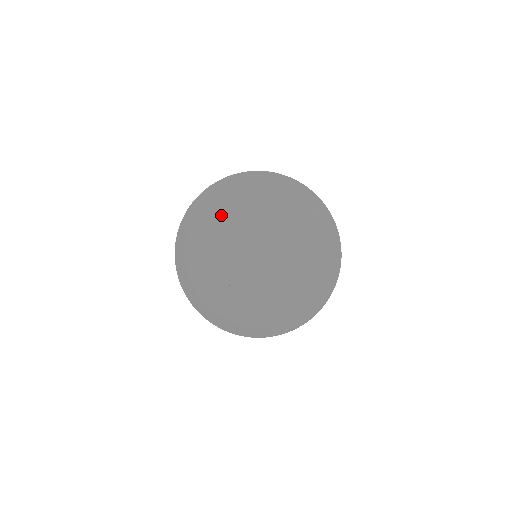
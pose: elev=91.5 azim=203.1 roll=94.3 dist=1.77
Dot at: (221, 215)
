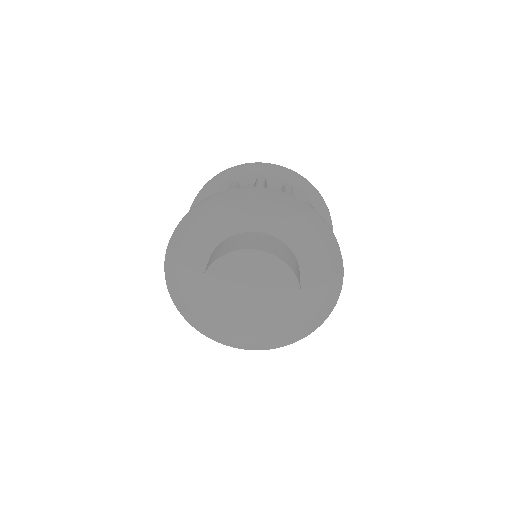
Dot at: (246, 220)
